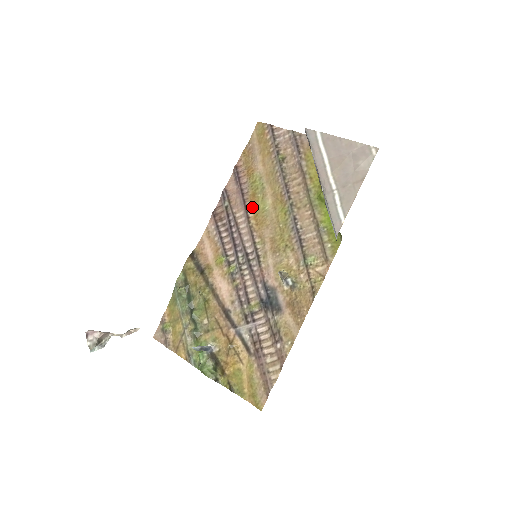
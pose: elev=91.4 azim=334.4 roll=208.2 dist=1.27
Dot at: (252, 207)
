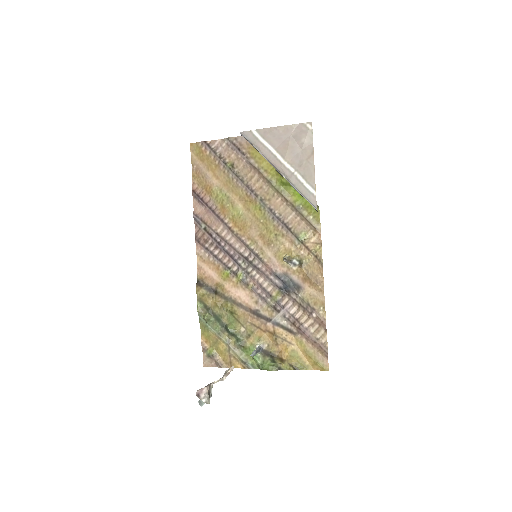
Dot at: (228, 218)
